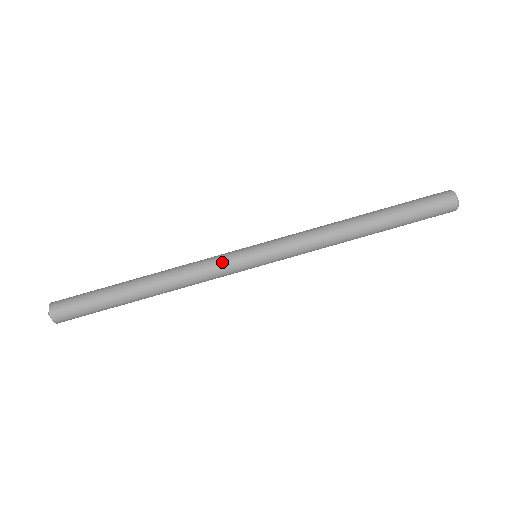
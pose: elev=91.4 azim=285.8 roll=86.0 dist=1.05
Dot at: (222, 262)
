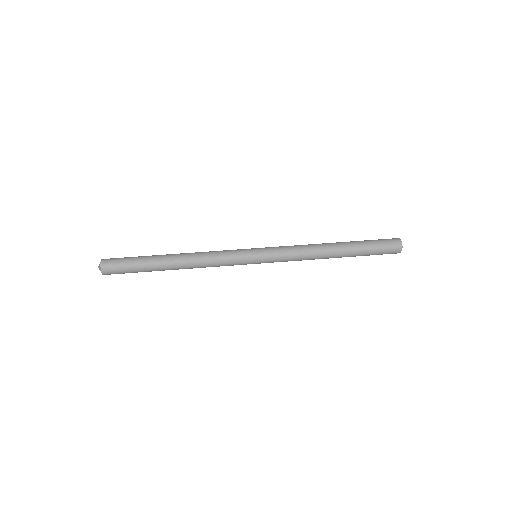
Dot at: (231, 251)
